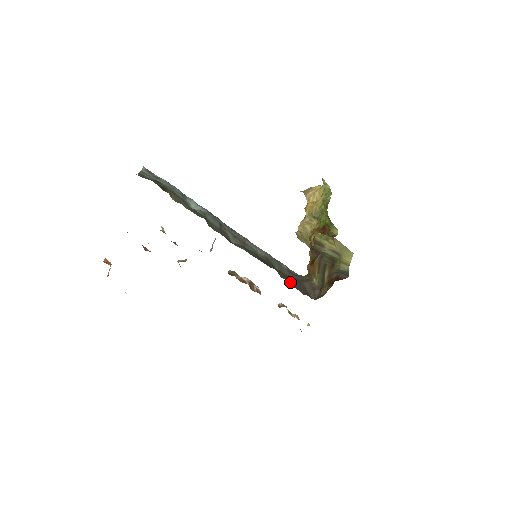
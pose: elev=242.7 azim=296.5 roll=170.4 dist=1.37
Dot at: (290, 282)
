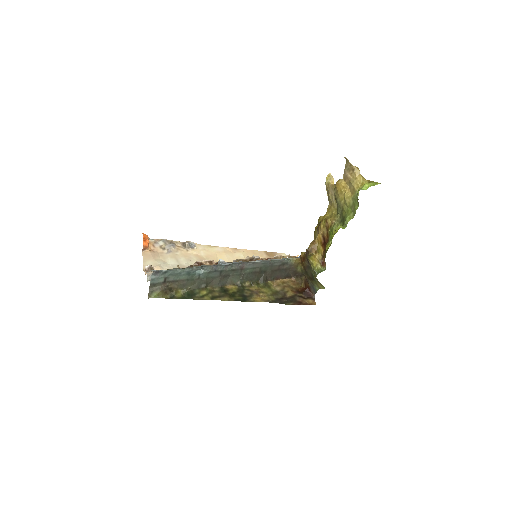
Dot at: (276, 276)
